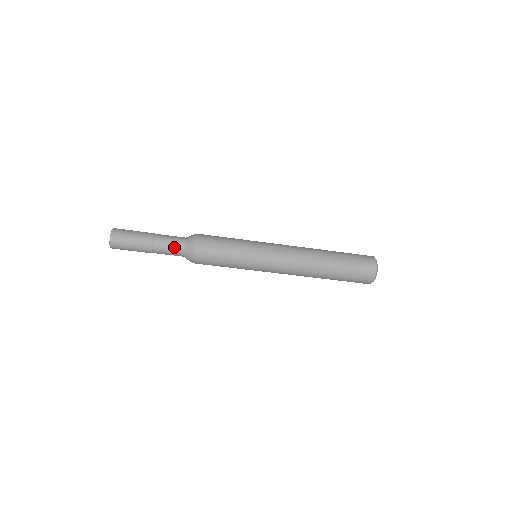
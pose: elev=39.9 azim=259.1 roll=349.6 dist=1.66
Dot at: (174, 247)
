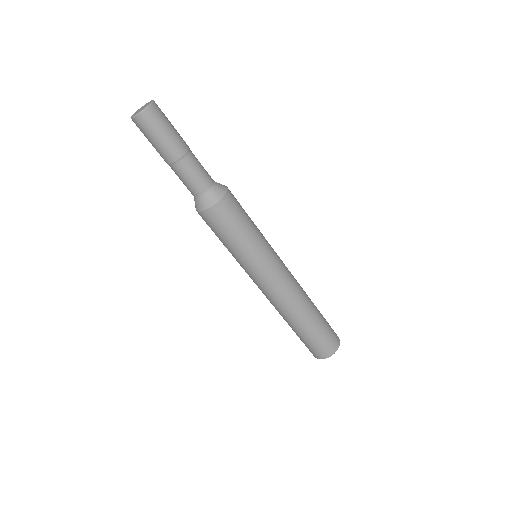
Dot at: (203, 176)
